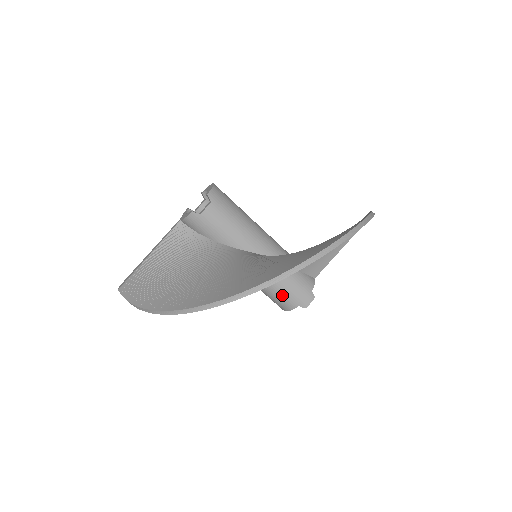
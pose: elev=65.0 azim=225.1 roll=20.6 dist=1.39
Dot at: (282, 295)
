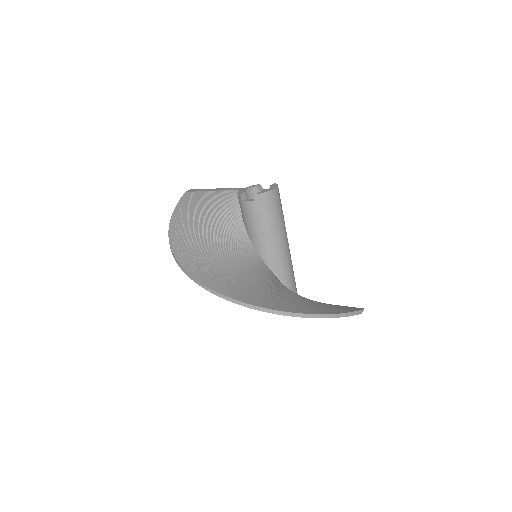
Dot at: occluded
